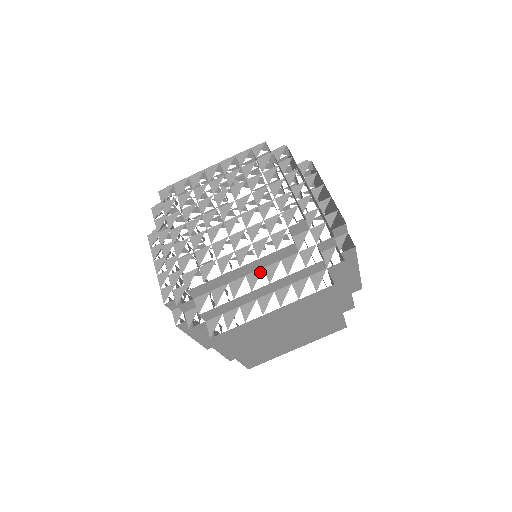
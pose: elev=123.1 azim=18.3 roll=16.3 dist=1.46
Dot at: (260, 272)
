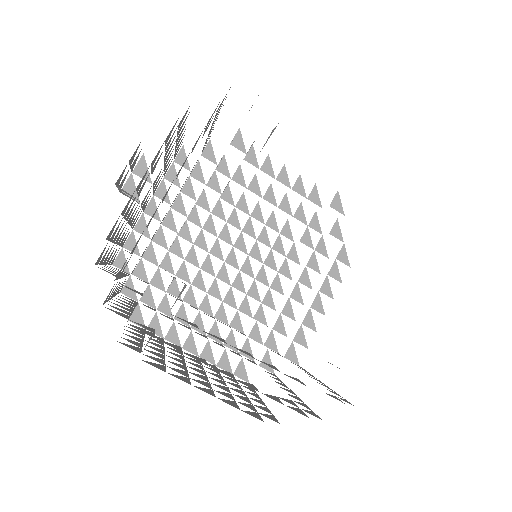
Dot at: (280, 387)
